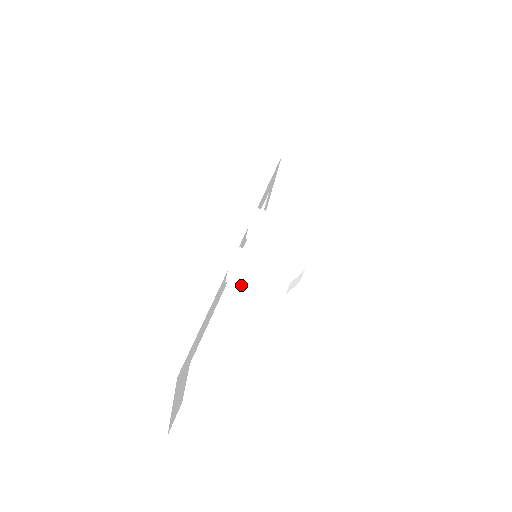
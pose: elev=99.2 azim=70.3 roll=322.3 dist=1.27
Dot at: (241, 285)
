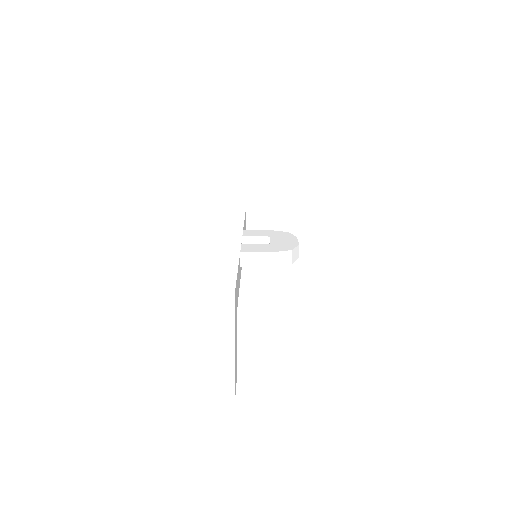
Dot at: (254, 264)
